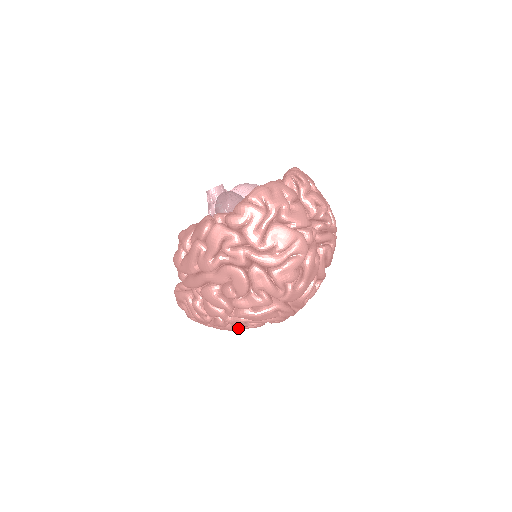
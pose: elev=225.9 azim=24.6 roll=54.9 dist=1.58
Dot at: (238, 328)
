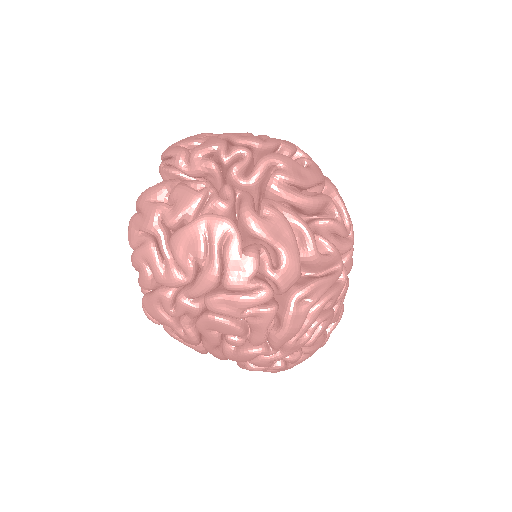
Dot at: occluded
